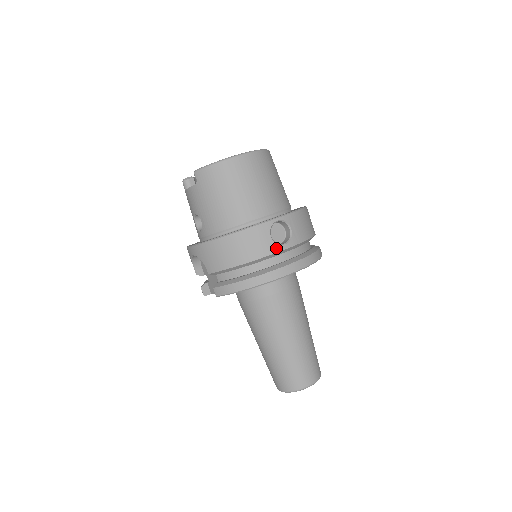
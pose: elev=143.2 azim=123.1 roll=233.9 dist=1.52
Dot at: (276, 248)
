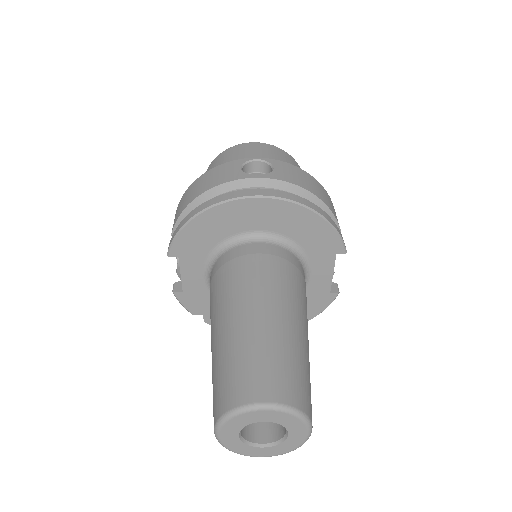
Dot at: (242, 176)
